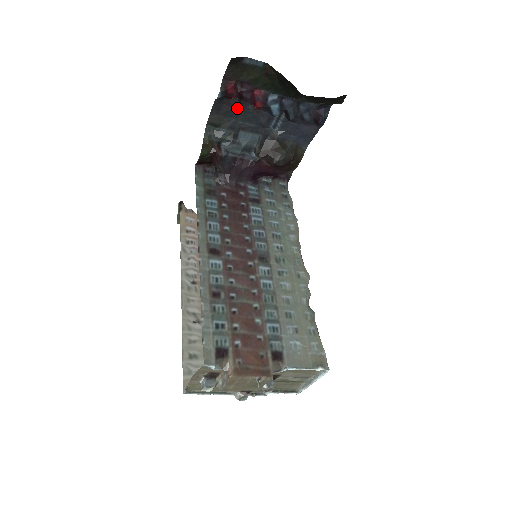
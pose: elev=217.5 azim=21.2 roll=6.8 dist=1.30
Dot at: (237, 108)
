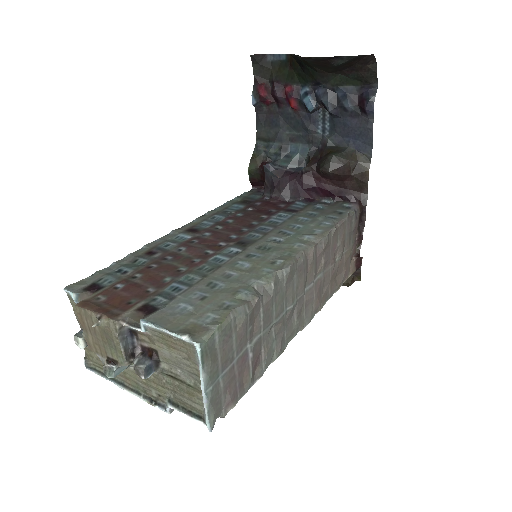
Dot at: (279, 115)
